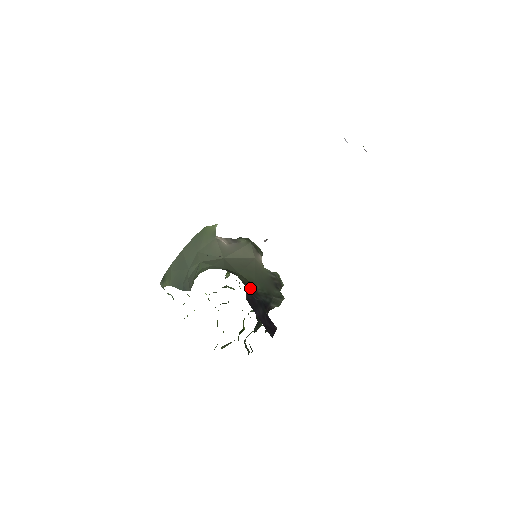
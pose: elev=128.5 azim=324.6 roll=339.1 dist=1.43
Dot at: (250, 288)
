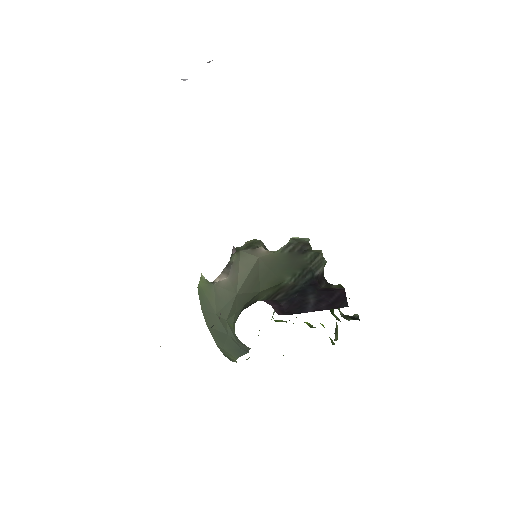
Dot at: (280, 294)
